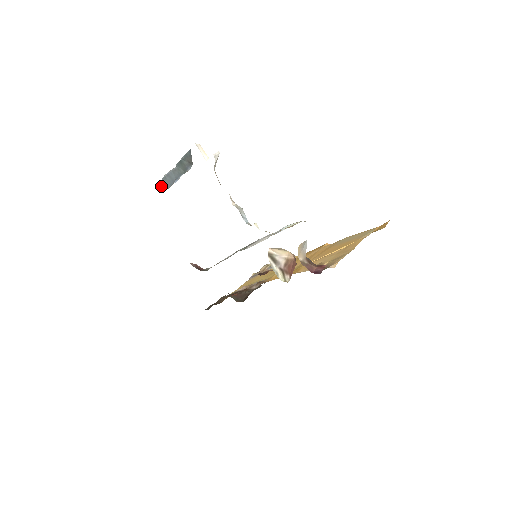
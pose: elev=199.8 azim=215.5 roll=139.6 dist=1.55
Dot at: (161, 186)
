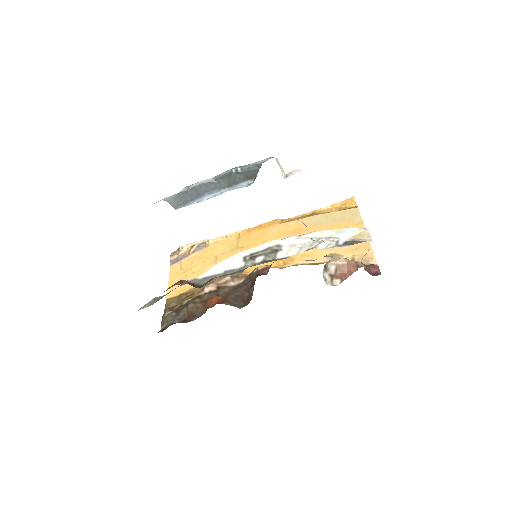
Dot at: (173, 201)
